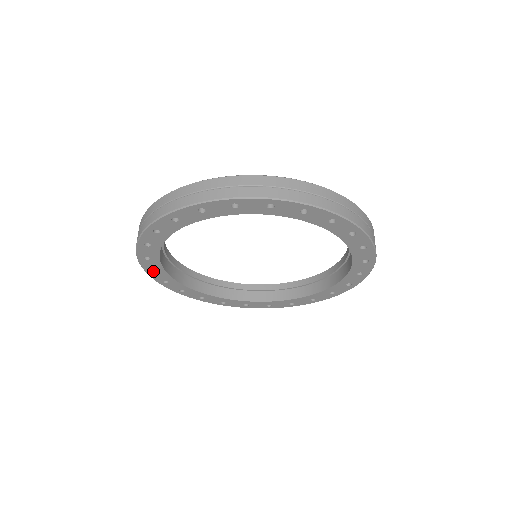
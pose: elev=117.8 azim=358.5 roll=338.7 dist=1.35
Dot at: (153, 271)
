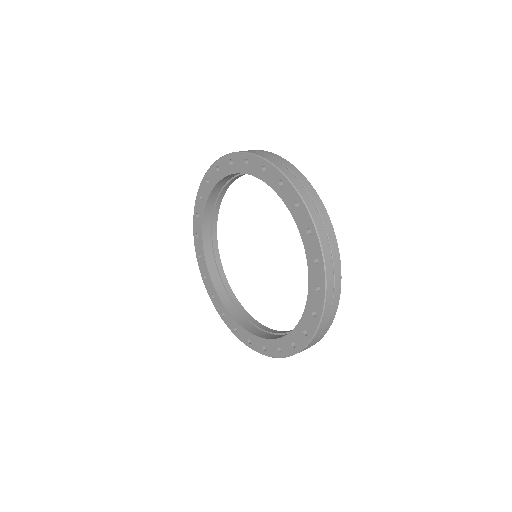
Dot at: (197, 237)
